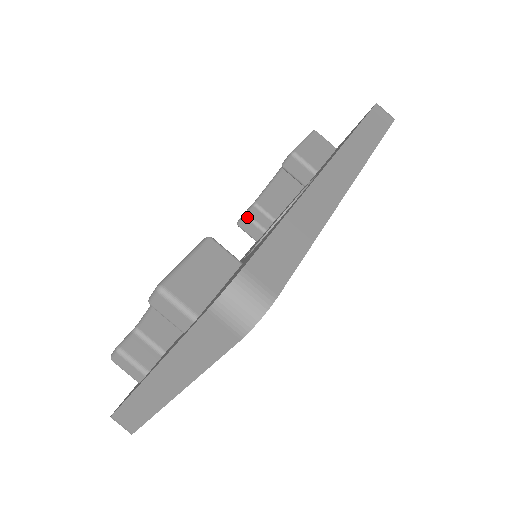
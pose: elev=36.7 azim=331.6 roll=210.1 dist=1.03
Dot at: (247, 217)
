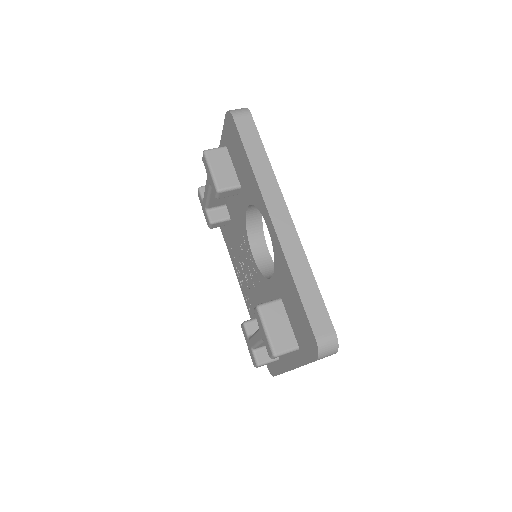
Dot at: (214, 223)
